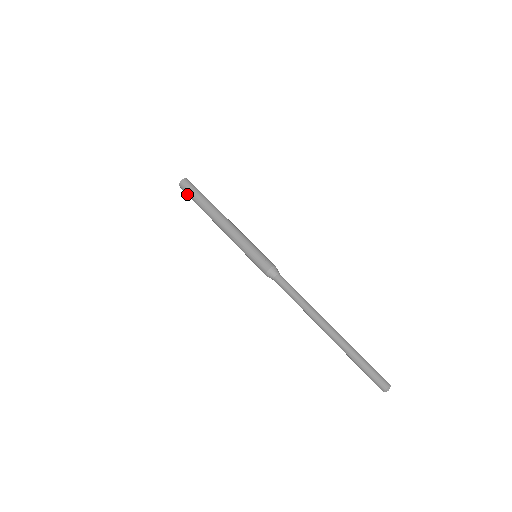
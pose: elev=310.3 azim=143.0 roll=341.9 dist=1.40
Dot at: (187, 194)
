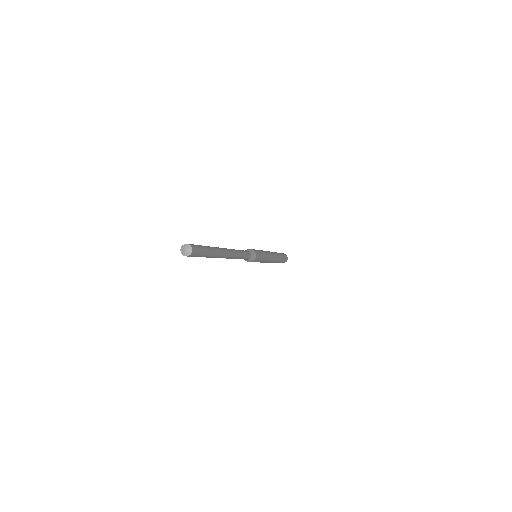
Dot at: occluded
